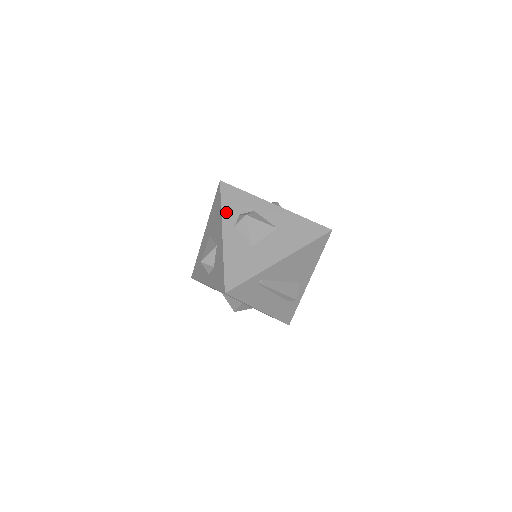
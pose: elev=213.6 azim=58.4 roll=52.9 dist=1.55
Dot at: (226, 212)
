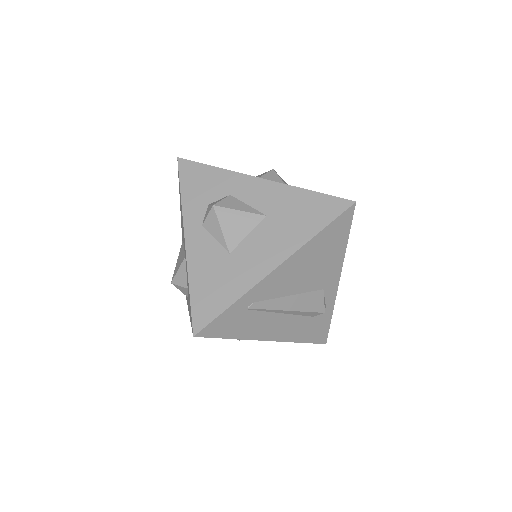
Dot at: (188, 205)
